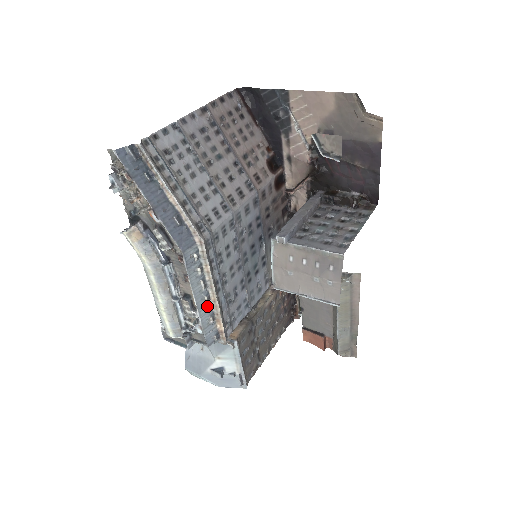
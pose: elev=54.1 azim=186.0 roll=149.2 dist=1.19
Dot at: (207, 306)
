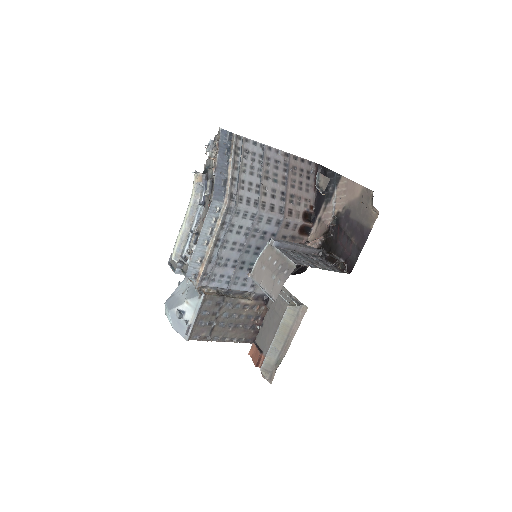
Dot at: (203, 248)
